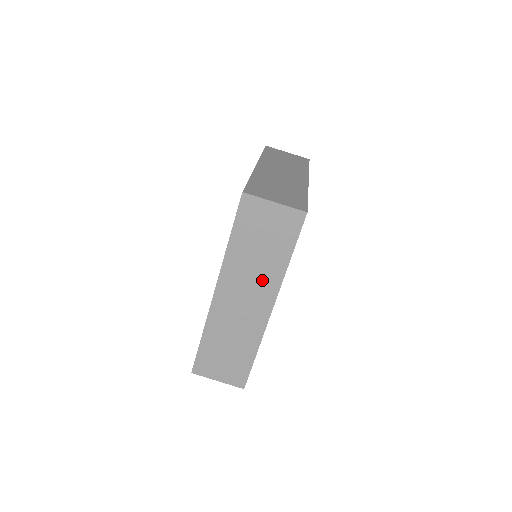
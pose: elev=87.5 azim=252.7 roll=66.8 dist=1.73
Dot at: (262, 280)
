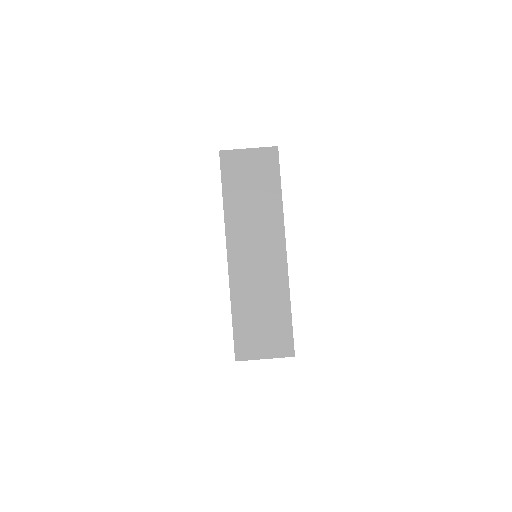
Dot at: (265, 224)
